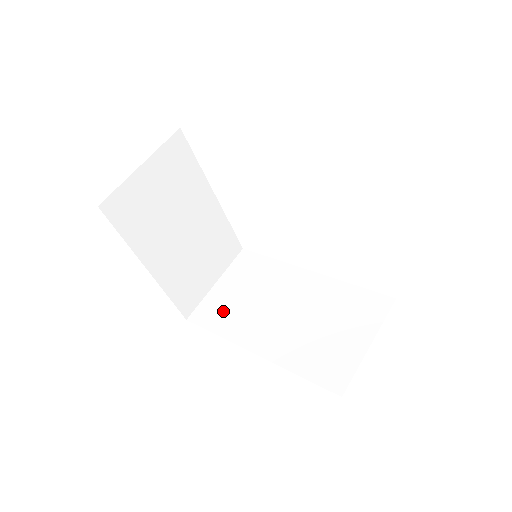
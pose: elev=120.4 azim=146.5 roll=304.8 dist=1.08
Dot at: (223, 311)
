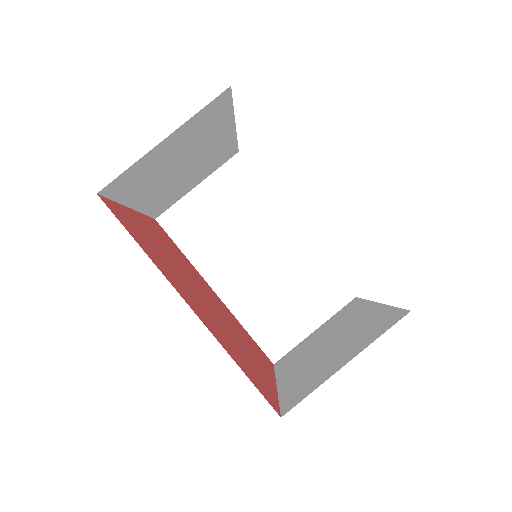
Dot at: (196, 228)
